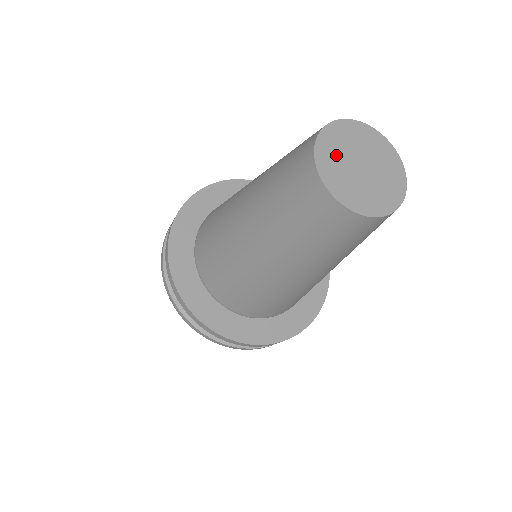
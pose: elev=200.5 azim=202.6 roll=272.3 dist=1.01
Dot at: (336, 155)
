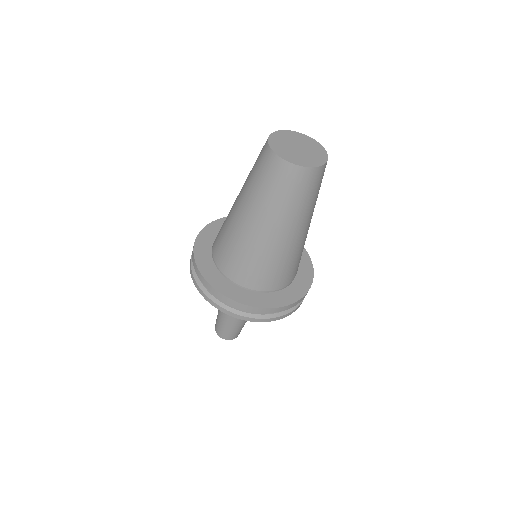
Dot at: (288, 152)
